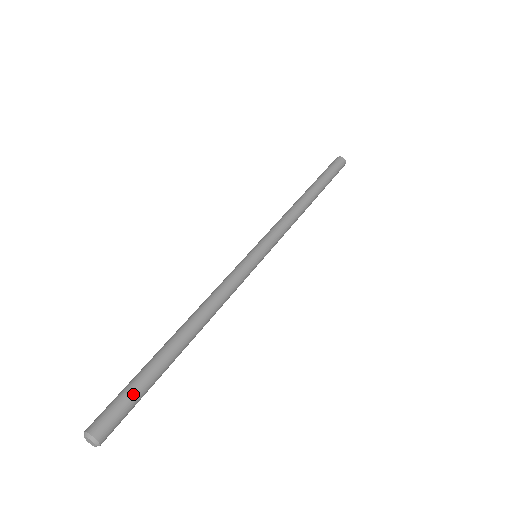
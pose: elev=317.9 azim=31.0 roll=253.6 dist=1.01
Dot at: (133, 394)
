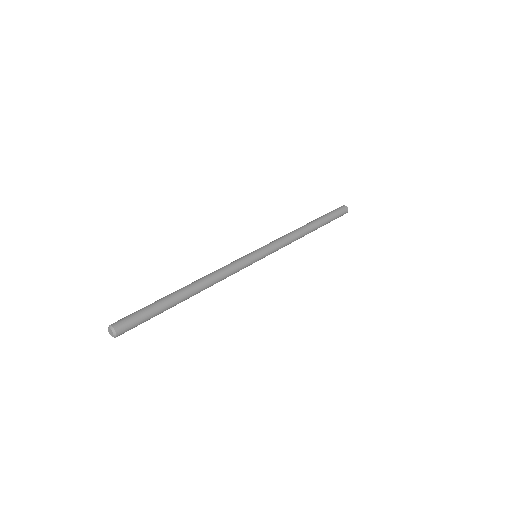
Dot at: (145, 312)
